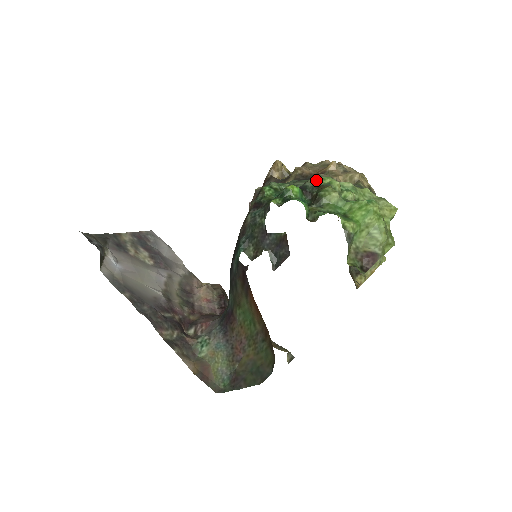
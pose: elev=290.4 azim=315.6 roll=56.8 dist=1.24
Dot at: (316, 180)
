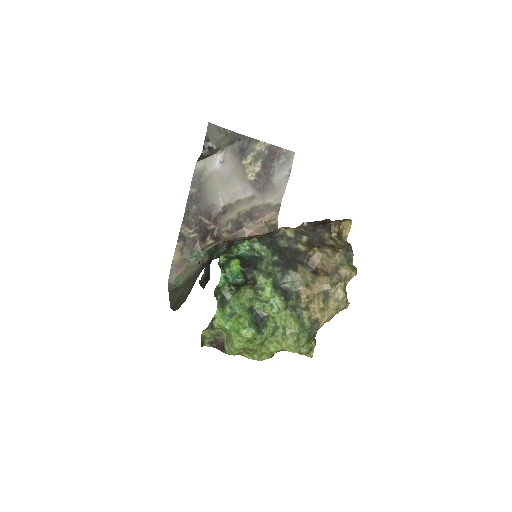
Dot at: (261, 278)
